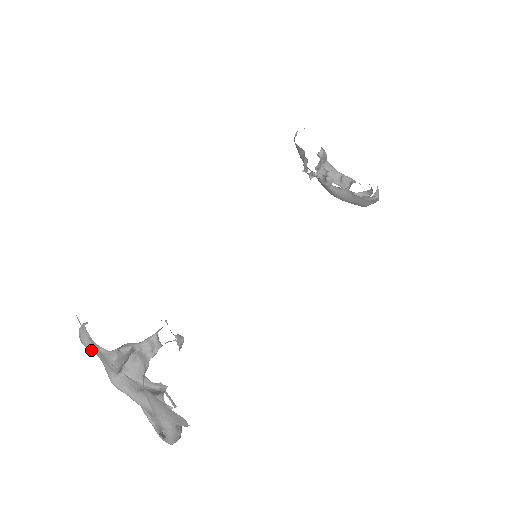
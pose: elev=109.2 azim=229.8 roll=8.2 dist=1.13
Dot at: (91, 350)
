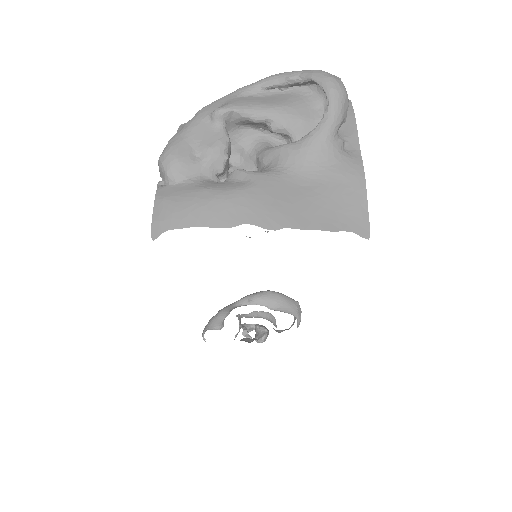
Dot at: occluded
